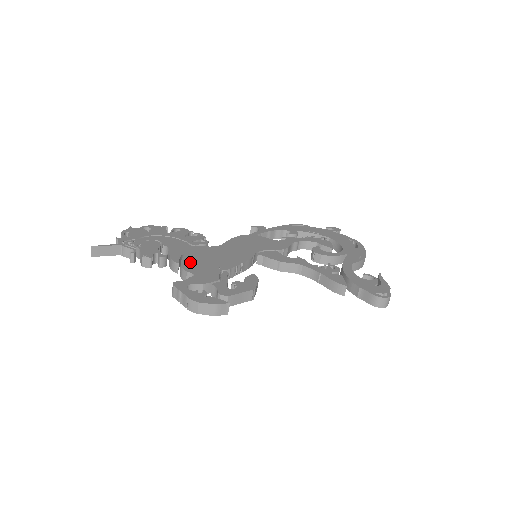
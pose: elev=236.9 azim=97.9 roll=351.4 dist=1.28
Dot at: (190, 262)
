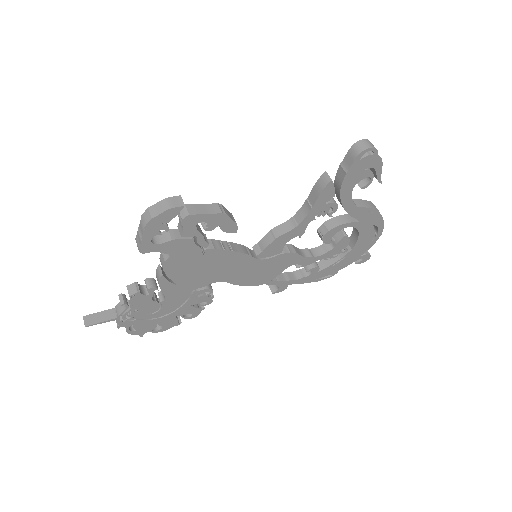
Dot at: occluded
